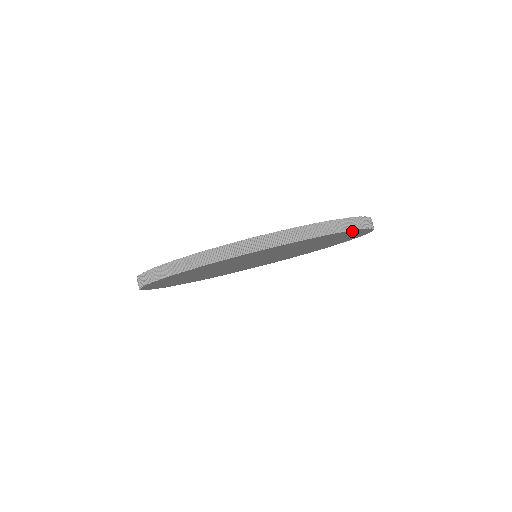
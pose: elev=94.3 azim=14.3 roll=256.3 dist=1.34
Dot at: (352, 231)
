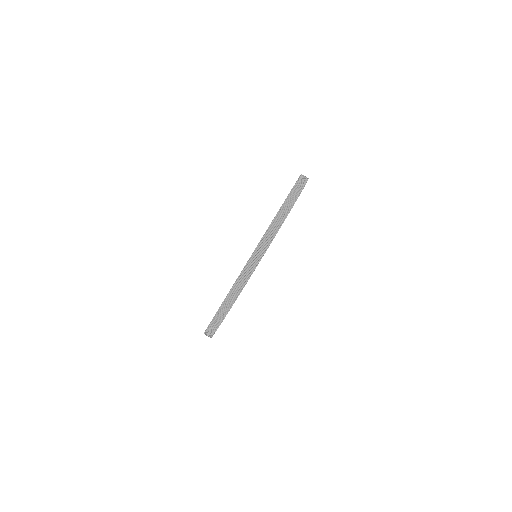
Dot at: occluded
